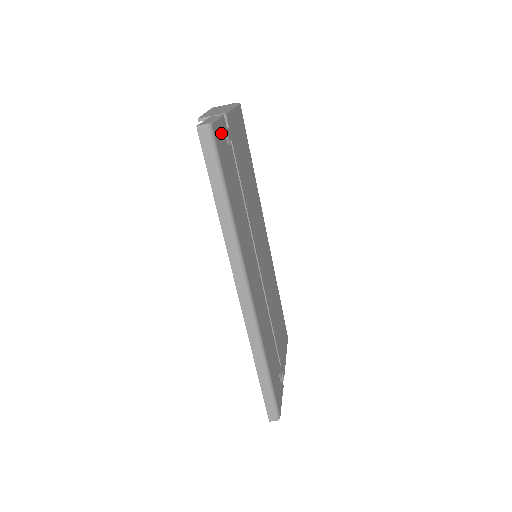
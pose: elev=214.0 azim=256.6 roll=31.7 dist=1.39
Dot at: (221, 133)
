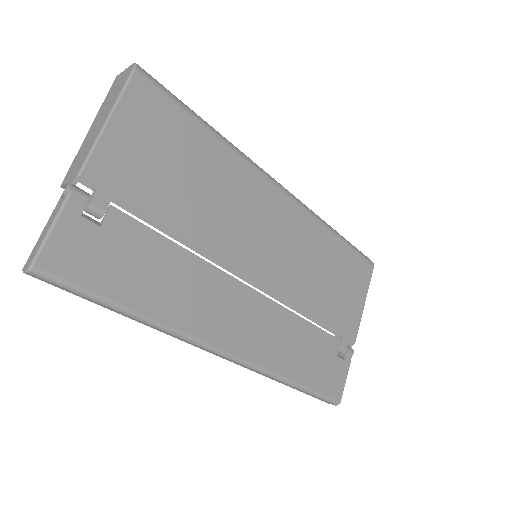
Dot at: (71, 236)
